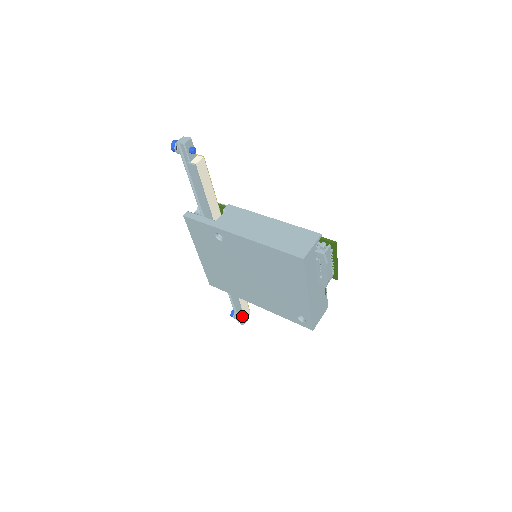
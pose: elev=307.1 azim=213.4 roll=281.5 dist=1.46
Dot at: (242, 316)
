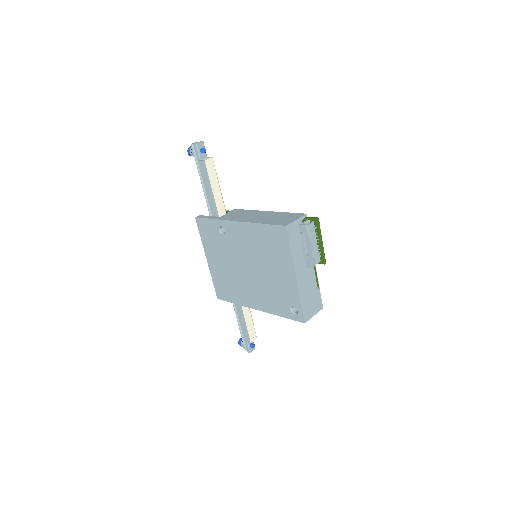
Dot at: (247, 338)
